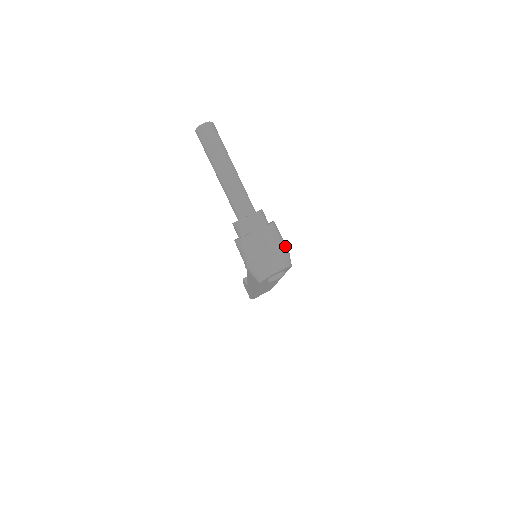
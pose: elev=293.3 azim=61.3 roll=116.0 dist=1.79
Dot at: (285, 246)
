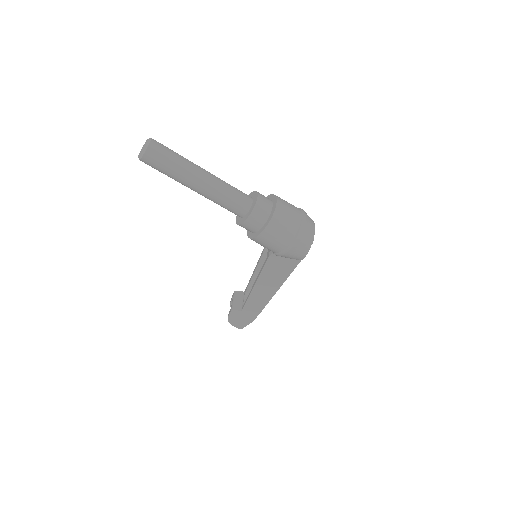
Dot at: occluded
